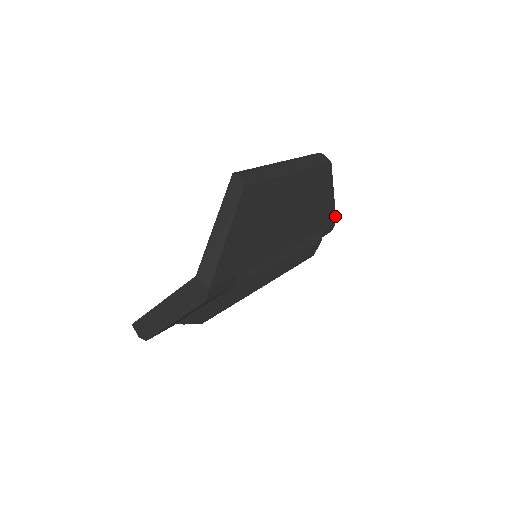
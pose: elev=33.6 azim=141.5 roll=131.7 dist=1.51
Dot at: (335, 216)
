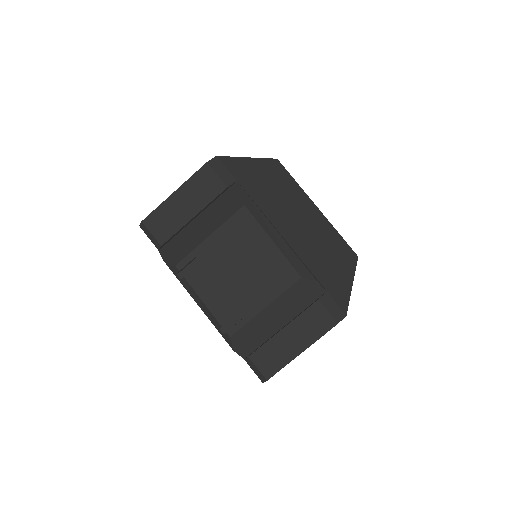
Dot at: (347, 308)
